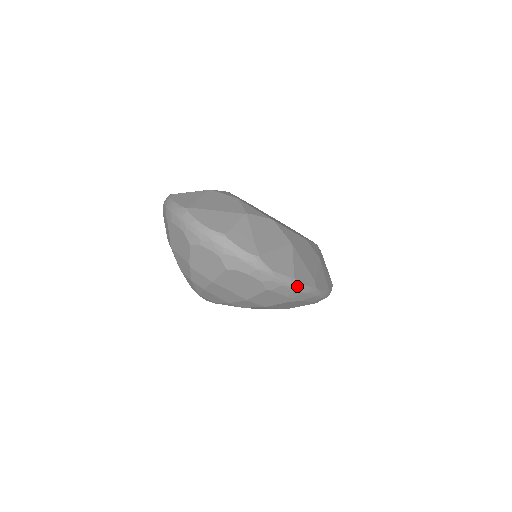
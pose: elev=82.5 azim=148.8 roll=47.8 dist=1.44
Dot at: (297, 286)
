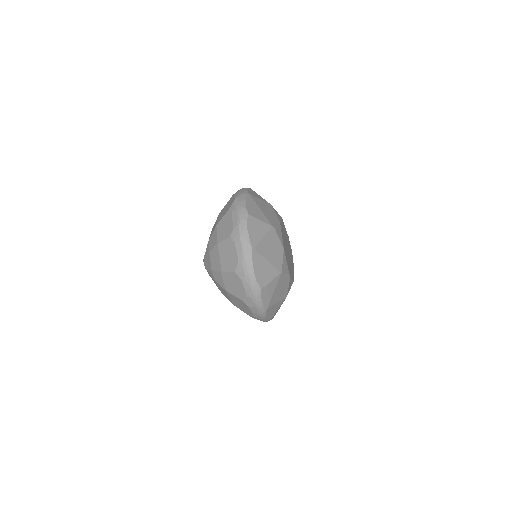
Dot at: occluded
